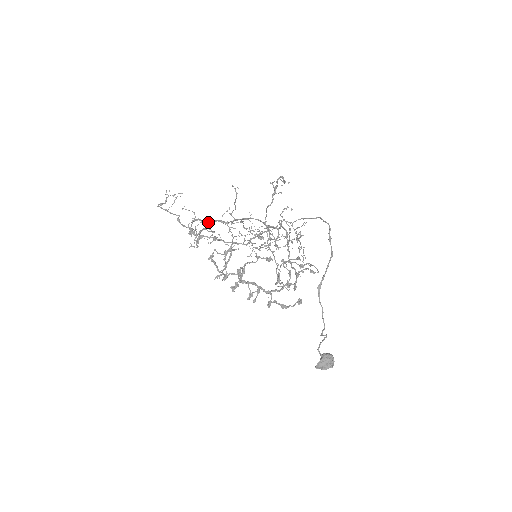
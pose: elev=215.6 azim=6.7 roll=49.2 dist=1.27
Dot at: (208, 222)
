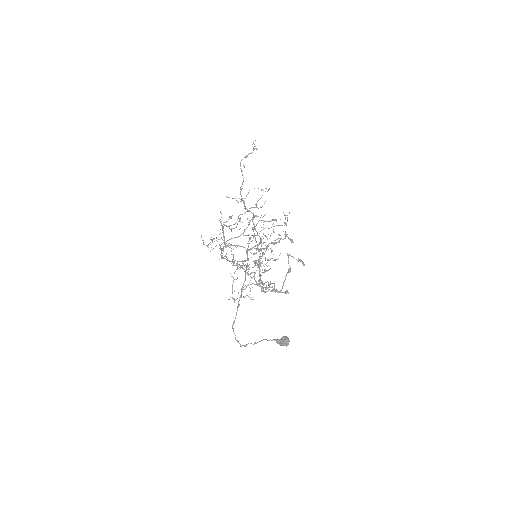
Dot at: (222, 229)
